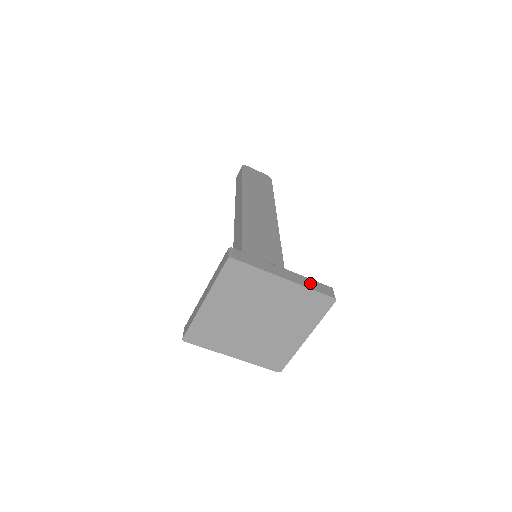
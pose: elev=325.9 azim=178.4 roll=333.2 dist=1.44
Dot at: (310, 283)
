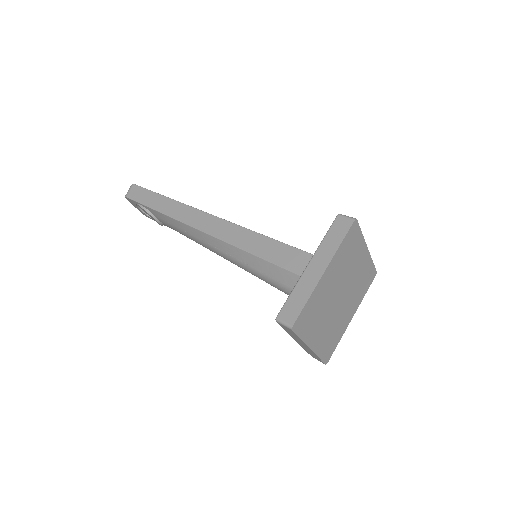
Dot at: occluded
